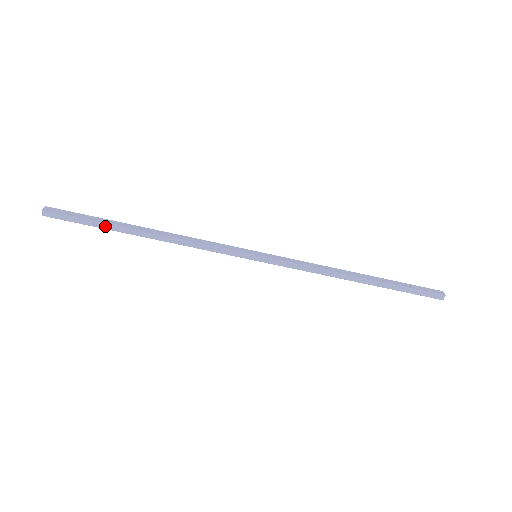
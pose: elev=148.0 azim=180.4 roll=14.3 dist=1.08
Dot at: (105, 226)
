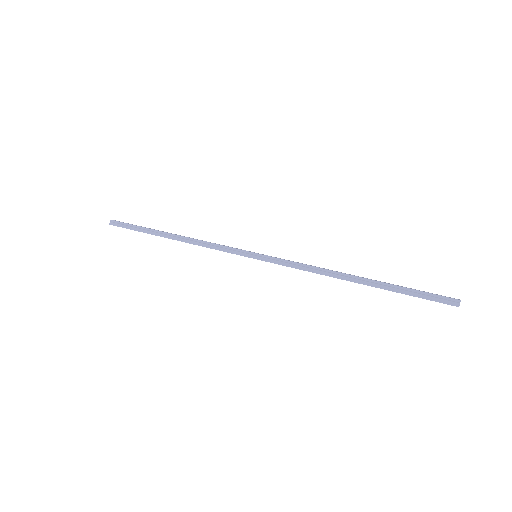
Dot at: (146, 231)
